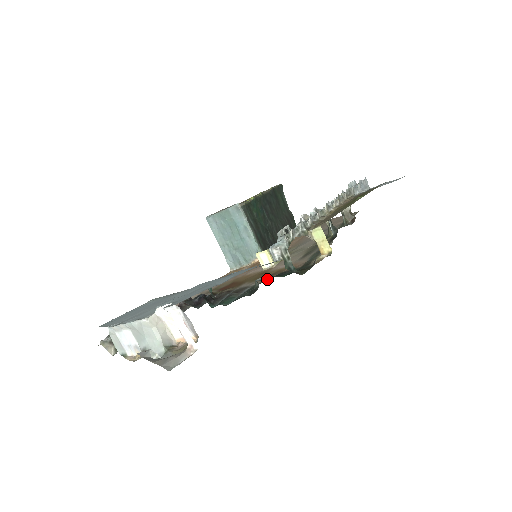
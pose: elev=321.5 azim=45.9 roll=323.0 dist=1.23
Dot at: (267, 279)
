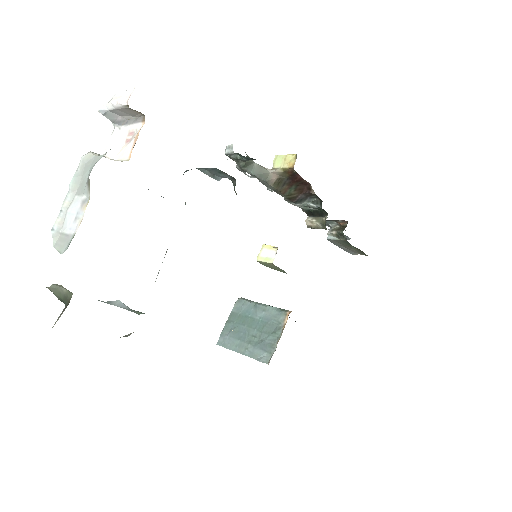
Dot at: occluded
